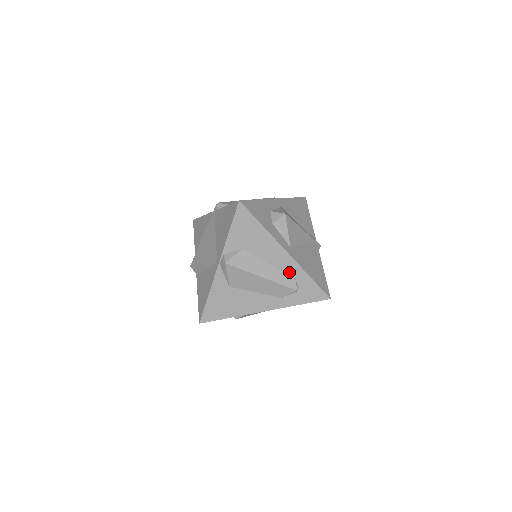
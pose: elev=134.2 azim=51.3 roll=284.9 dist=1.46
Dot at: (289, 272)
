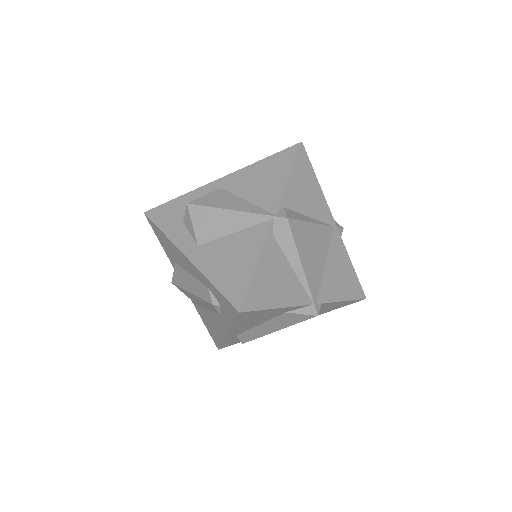
Dot at: (202, 281)
